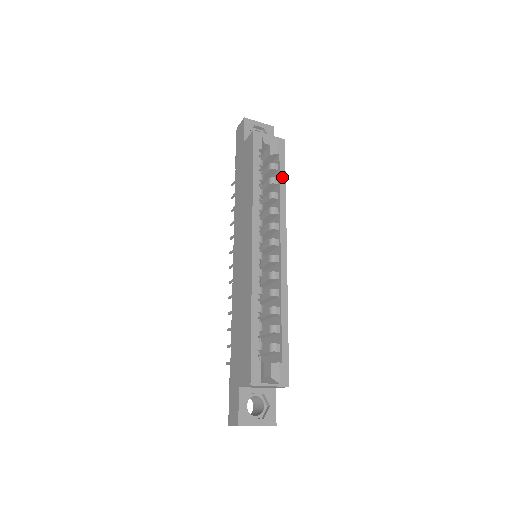
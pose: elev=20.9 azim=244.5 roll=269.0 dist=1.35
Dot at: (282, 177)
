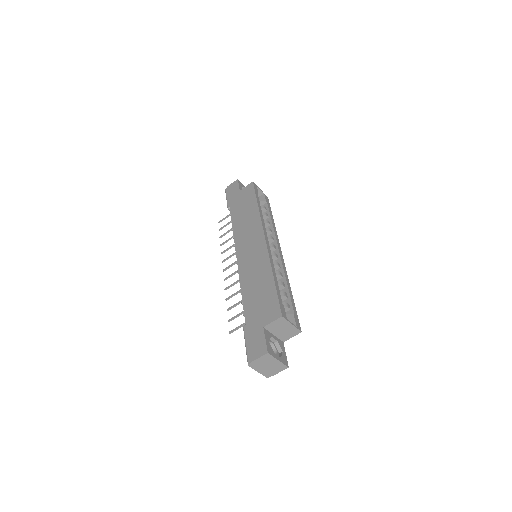
Dot at: (271, 214)
